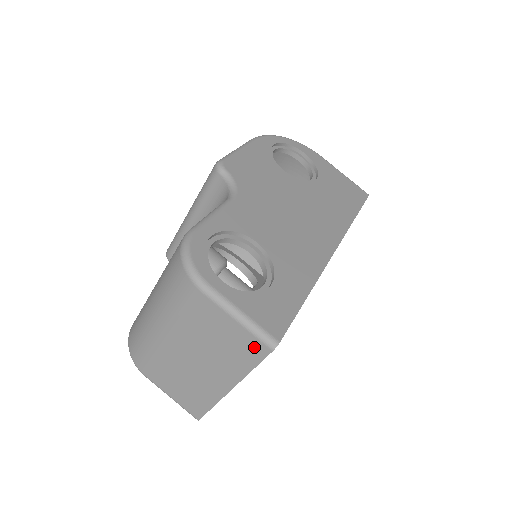
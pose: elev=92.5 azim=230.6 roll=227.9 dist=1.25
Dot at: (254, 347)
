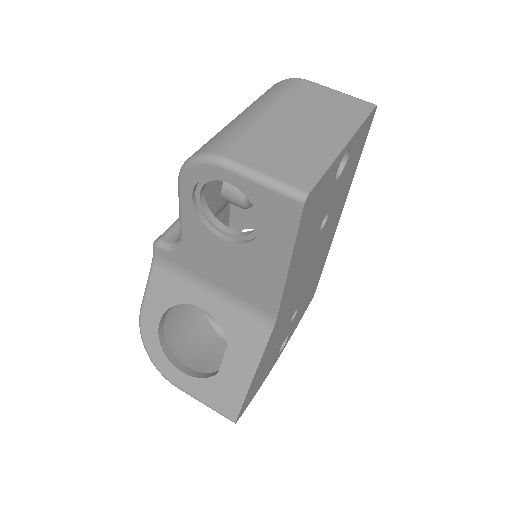
Dot at: (360, 106)
